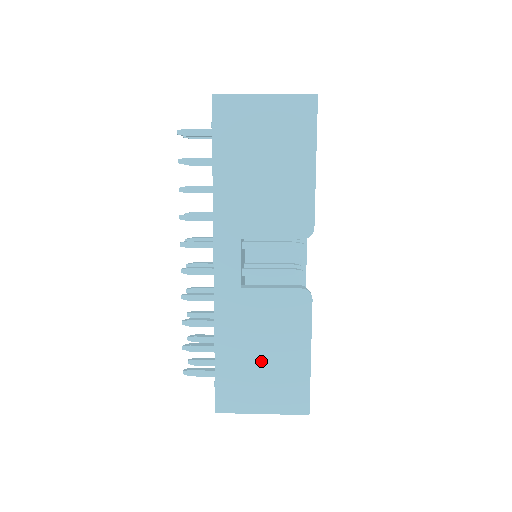
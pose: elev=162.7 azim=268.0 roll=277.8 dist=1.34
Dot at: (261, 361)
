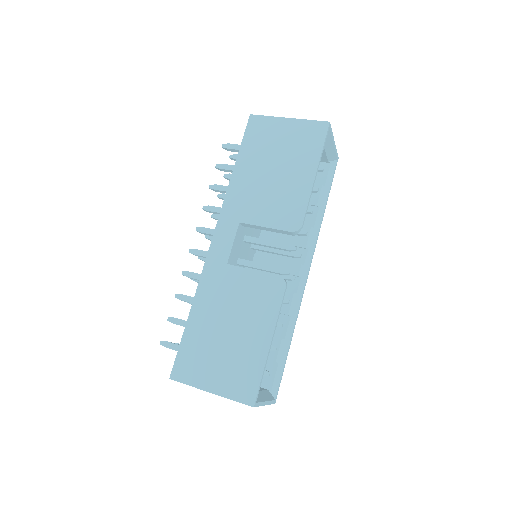
Dot at: (225, 337)
